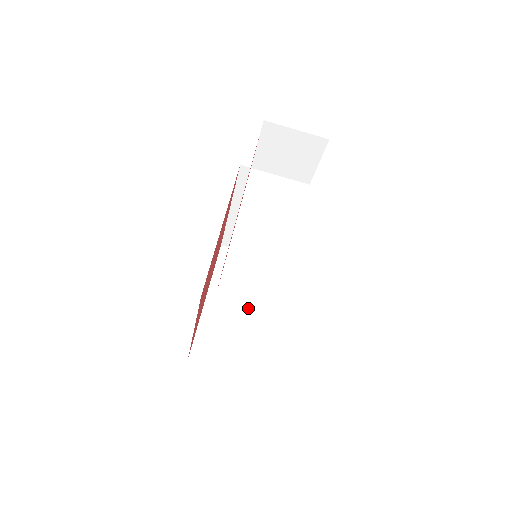
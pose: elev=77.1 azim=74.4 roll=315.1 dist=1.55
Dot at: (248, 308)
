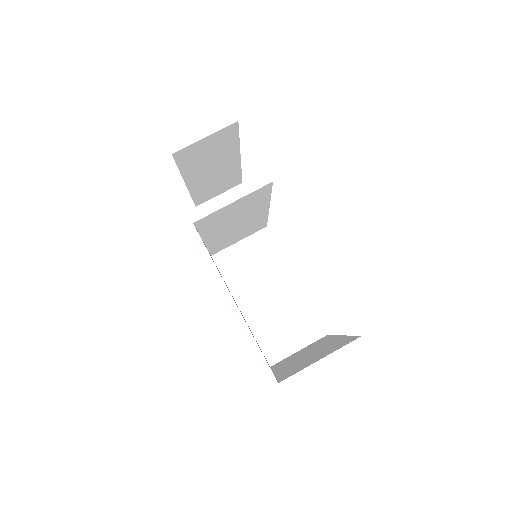
Dot at: occluded
